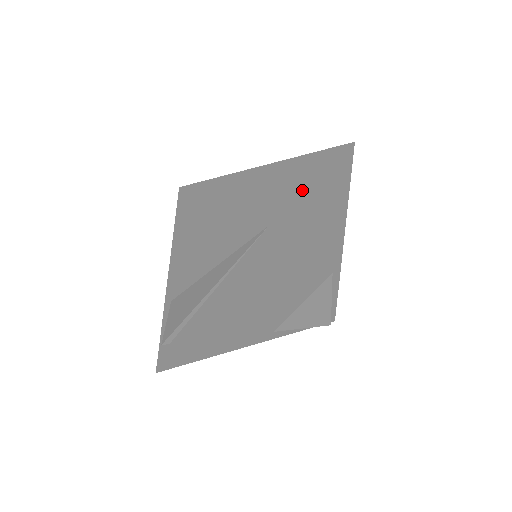
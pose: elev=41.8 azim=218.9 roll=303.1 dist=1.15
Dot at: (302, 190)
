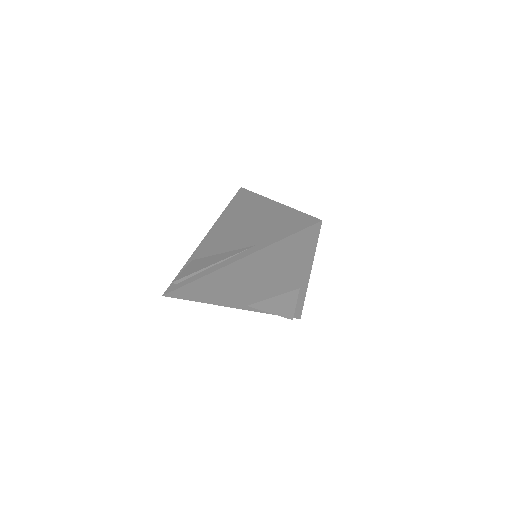
Dot at: (282, 234)
